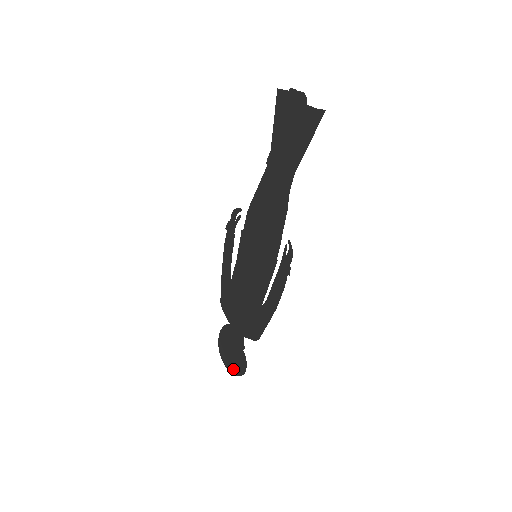
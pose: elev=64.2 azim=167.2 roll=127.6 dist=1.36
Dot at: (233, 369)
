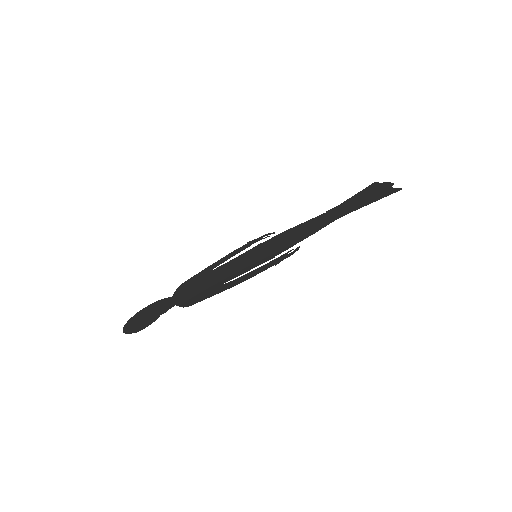
Dot at: (130, 328)
